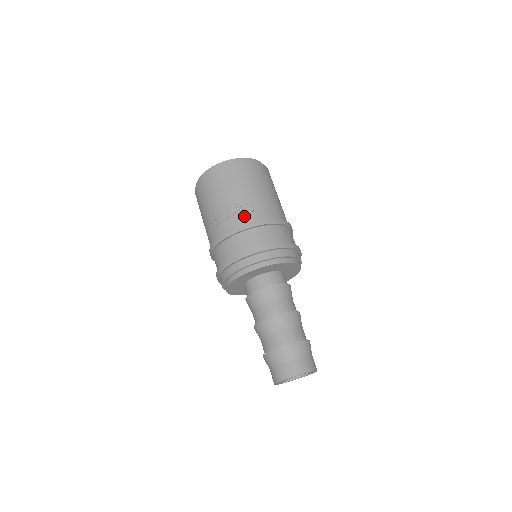
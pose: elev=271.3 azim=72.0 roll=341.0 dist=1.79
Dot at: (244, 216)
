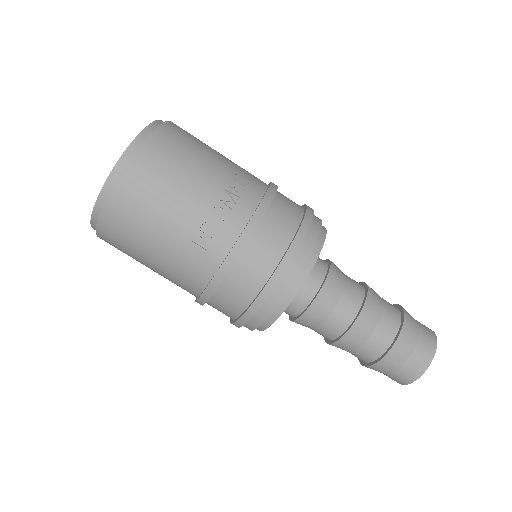
Dot at: (246, 193)
